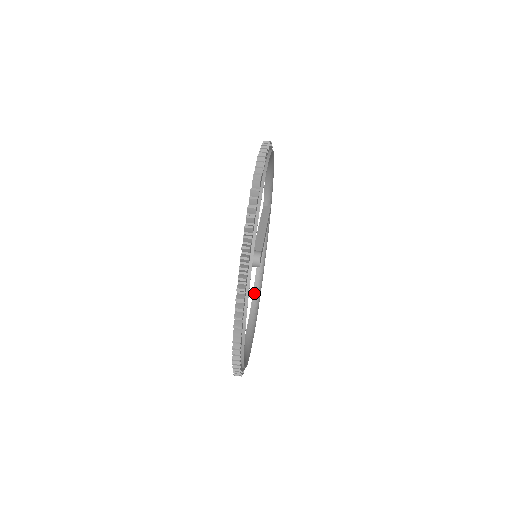
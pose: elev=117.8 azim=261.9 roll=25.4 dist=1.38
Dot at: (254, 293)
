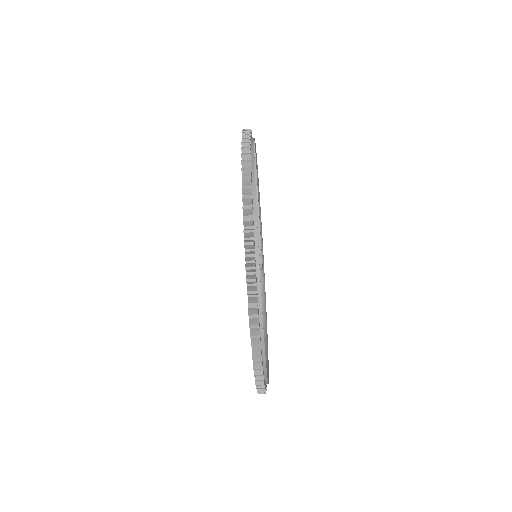
Dot at: occluded
